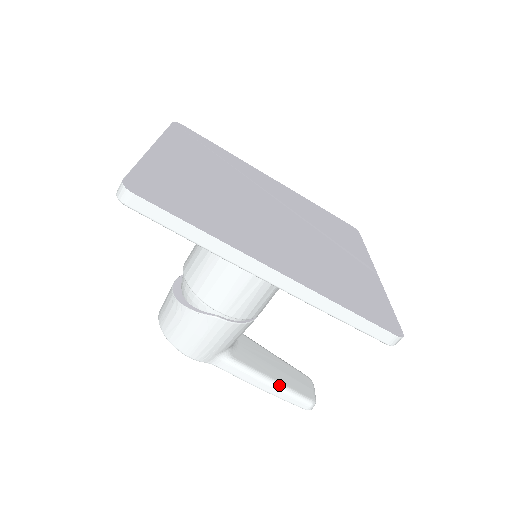
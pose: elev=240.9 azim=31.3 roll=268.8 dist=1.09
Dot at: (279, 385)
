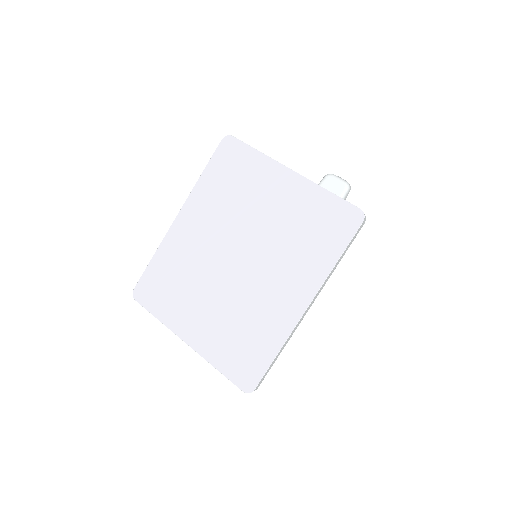
Dot at: occluded
